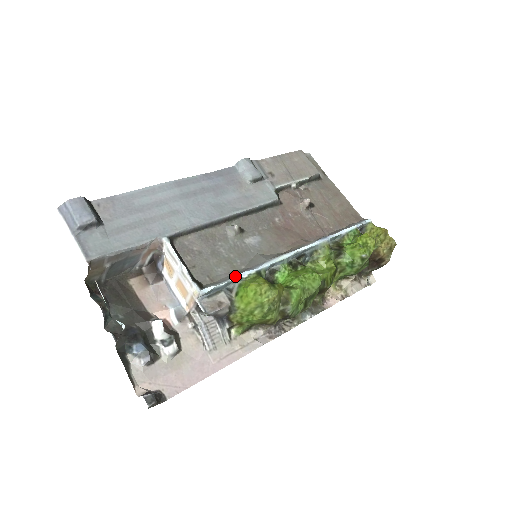
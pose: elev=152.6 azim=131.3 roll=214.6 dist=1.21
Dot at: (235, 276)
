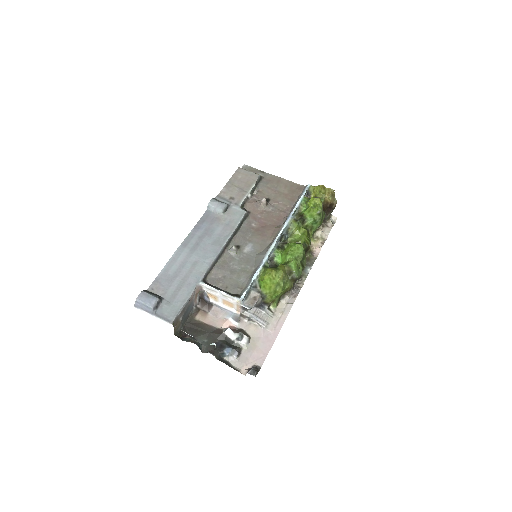
Dot at: (253, 277)
